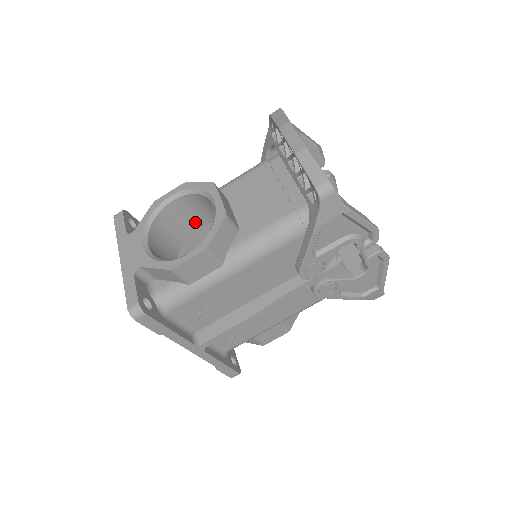
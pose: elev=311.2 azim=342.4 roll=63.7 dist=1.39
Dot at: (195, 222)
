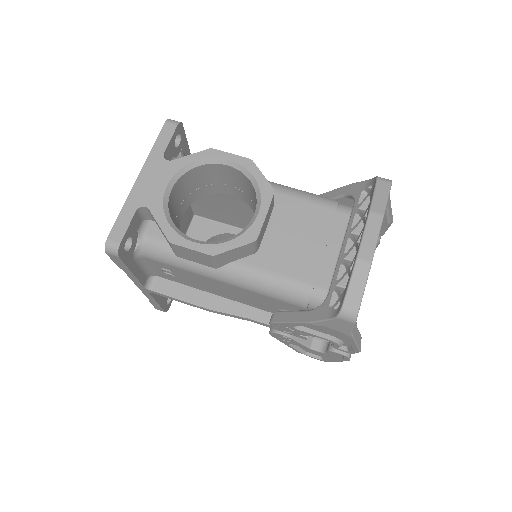
Dot at: (232, 189)
